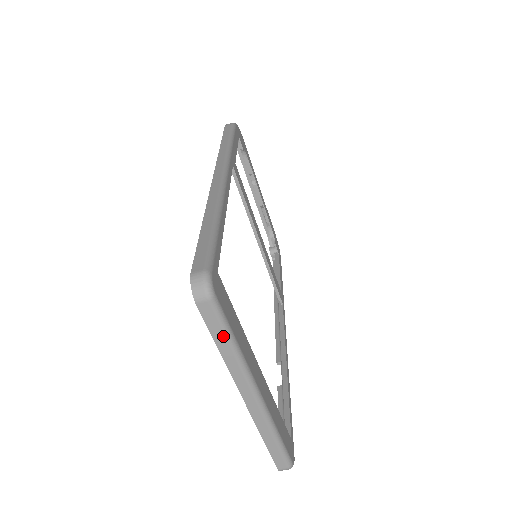
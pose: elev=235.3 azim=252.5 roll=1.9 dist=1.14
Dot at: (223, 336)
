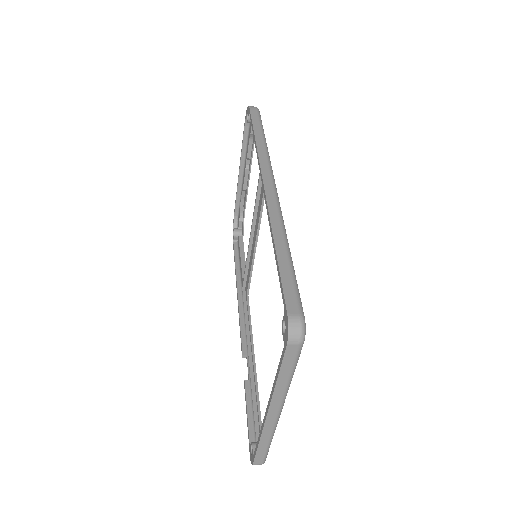
Dot at: (289, 371)
